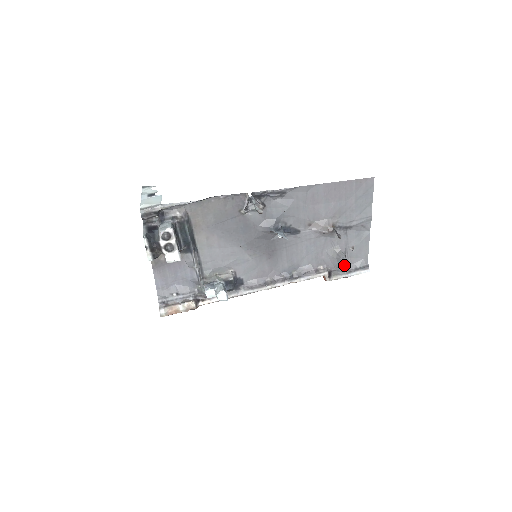
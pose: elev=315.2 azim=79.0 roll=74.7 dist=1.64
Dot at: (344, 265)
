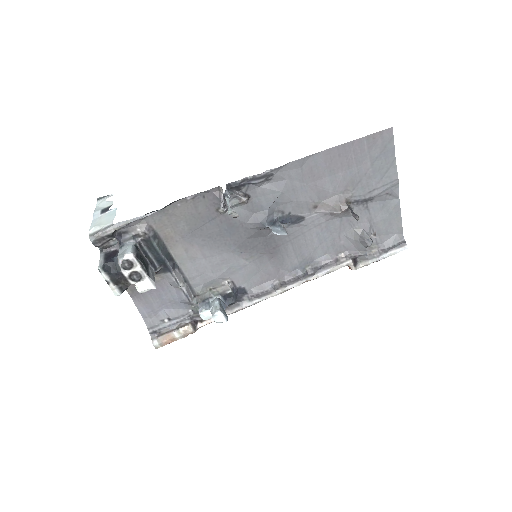
Dot at: (372, 246)
